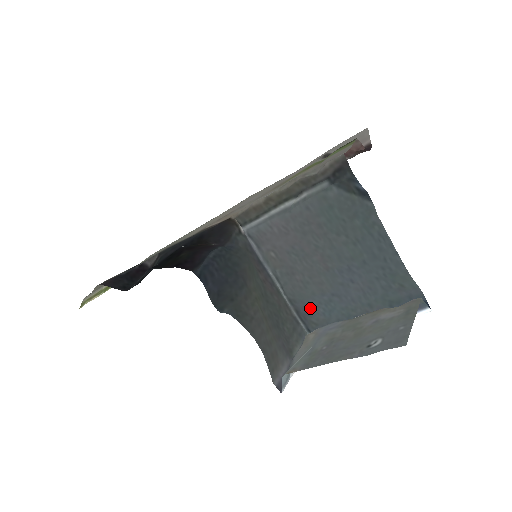
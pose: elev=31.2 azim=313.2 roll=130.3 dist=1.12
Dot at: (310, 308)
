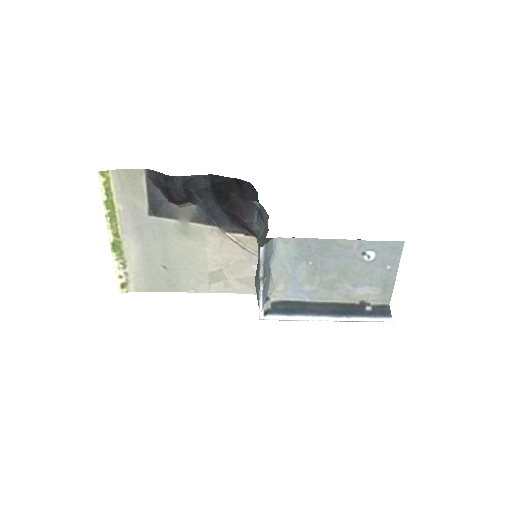
Dot at: occluded
